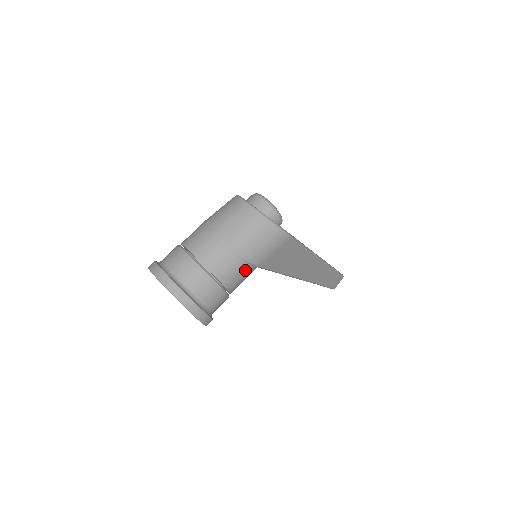
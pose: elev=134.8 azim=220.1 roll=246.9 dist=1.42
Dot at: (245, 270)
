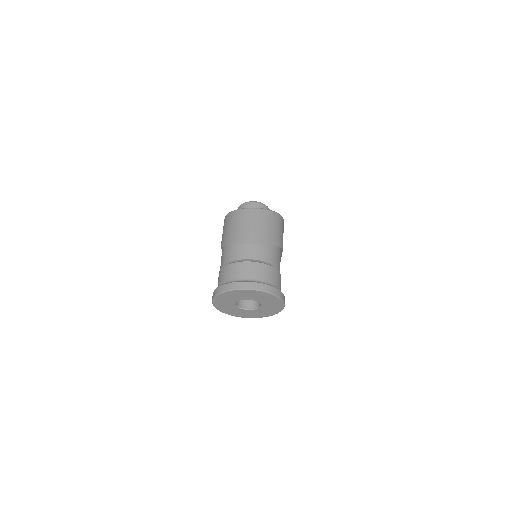
Dot at: (280, 254)
